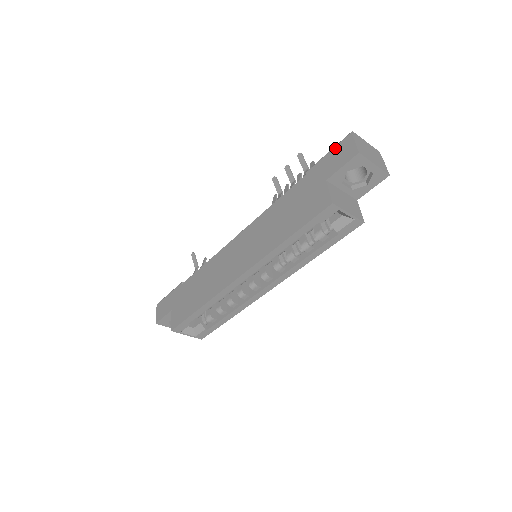
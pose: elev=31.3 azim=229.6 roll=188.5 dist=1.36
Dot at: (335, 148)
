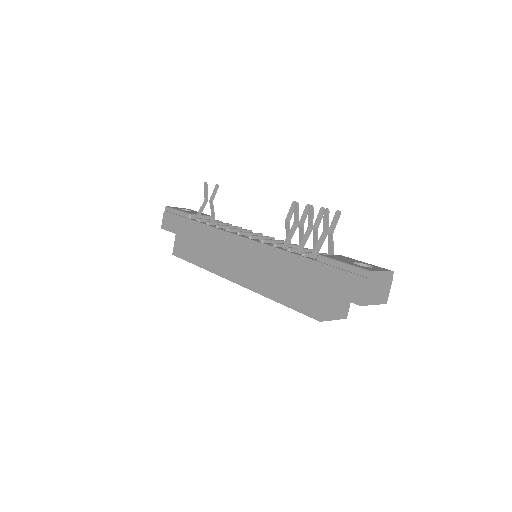
Dot at: (349, 269)
